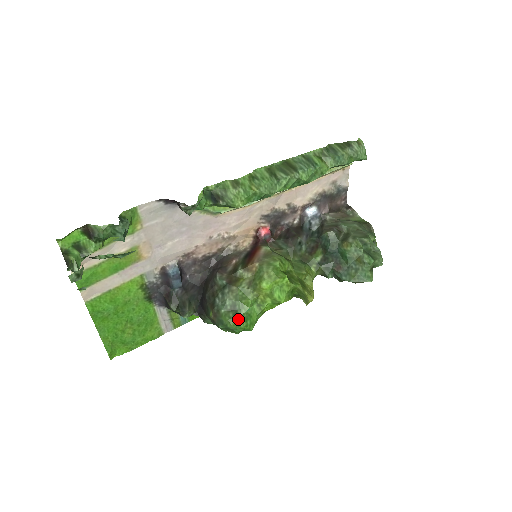
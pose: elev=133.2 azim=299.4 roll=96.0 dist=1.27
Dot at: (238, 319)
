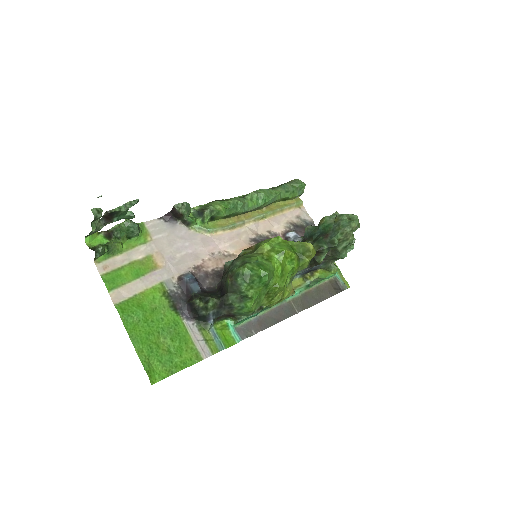
Dot at: (250, 265)
